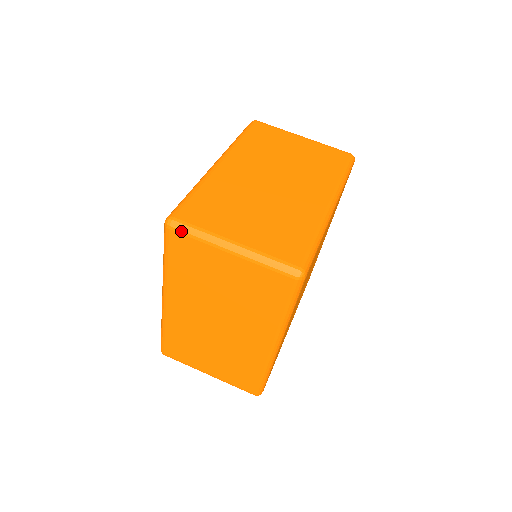
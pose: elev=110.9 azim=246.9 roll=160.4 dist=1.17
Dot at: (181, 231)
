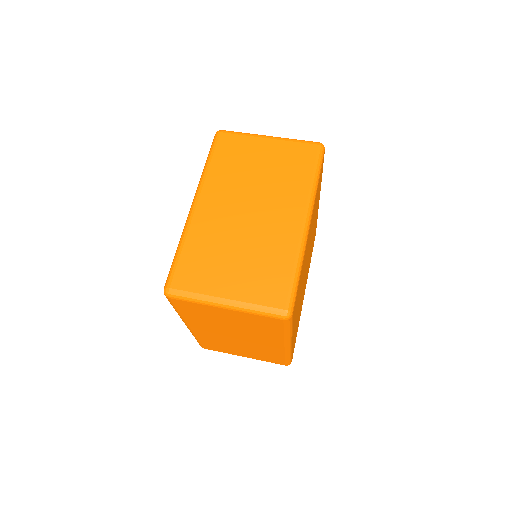
Dot at: (179, 299)
